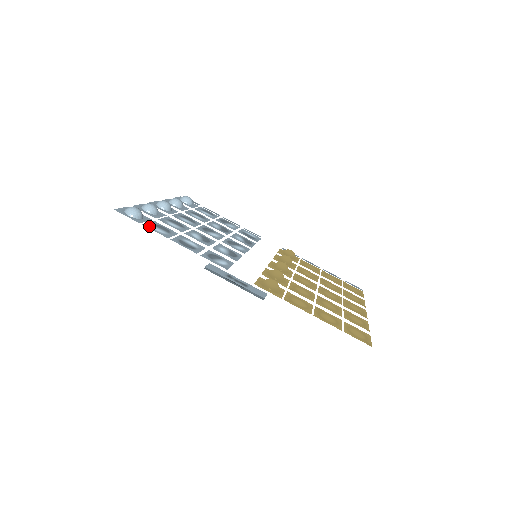
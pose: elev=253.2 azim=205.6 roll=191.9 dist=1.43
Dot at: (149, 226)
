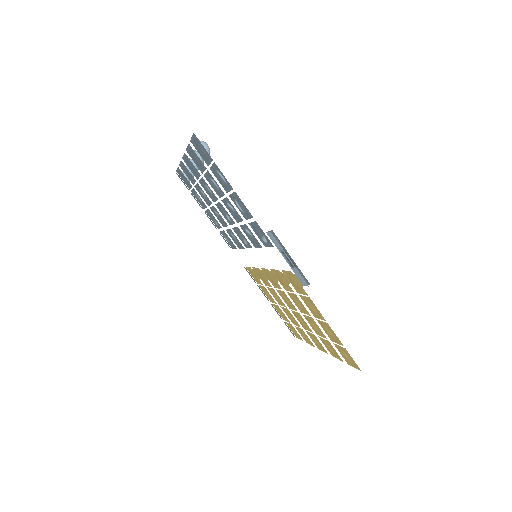
Dot at: (217, 168)
